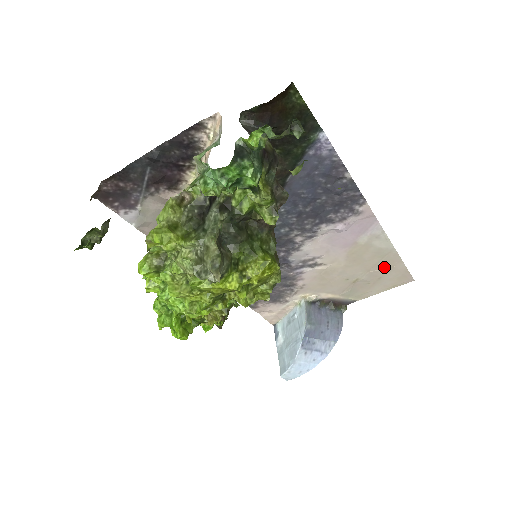
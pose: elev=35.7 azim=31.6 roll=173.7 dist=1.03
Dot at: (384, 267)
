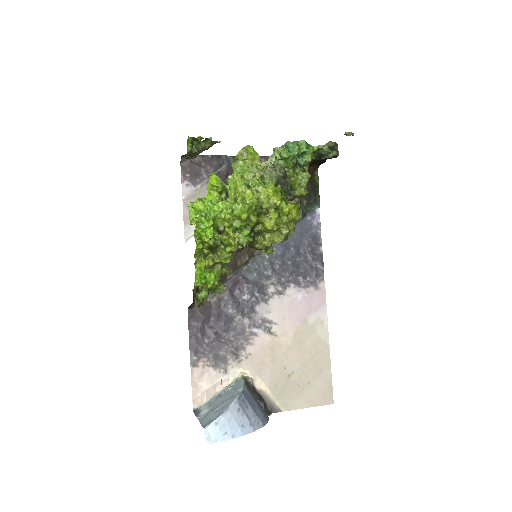
Dot at: (316, 367)
